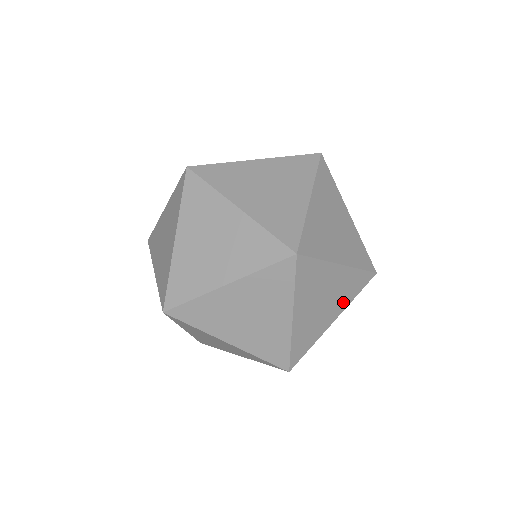
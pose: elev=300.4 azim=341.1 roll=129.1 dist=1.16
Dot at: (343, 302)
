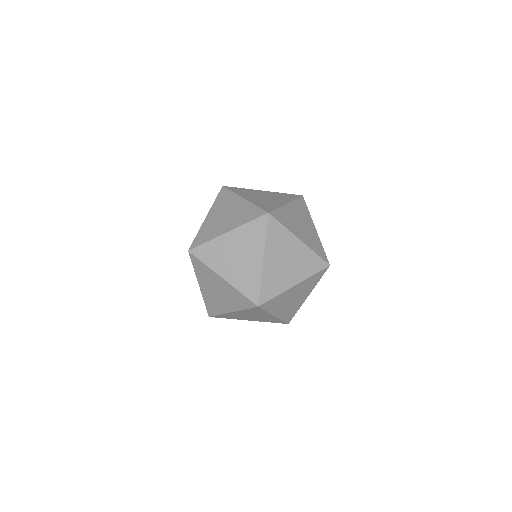
Dot at: (303, 273)
